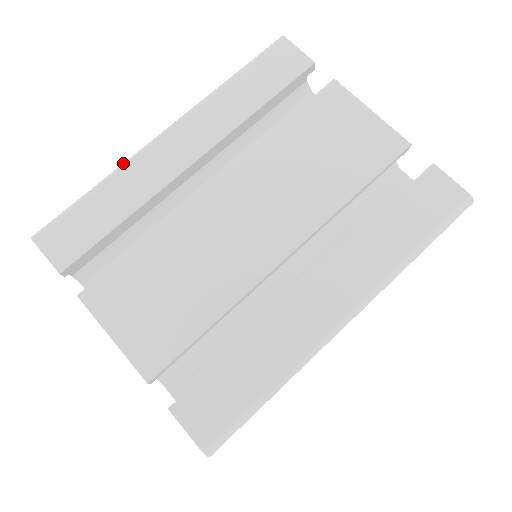
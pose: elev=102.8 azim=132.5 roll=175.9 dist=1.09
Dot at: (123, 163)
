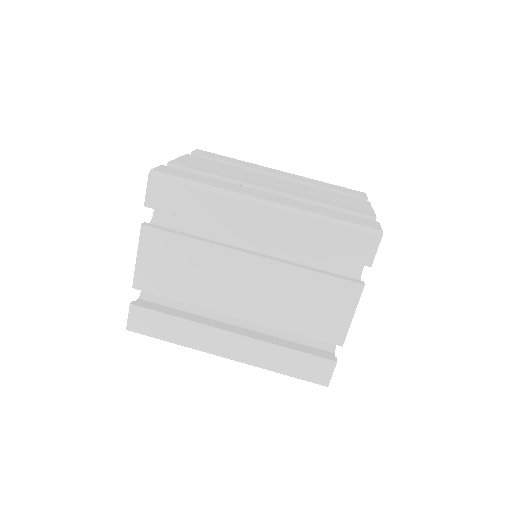
Dot at: occluded
